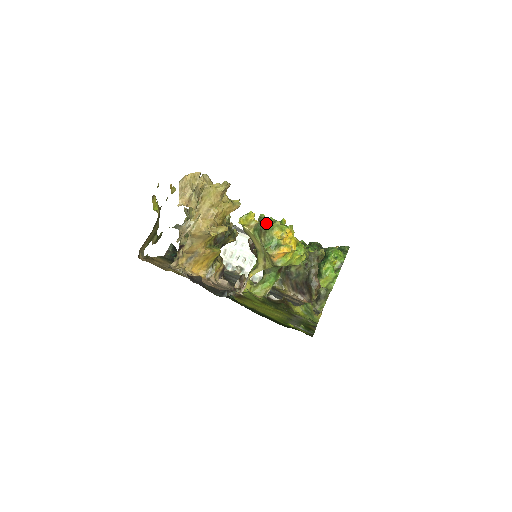
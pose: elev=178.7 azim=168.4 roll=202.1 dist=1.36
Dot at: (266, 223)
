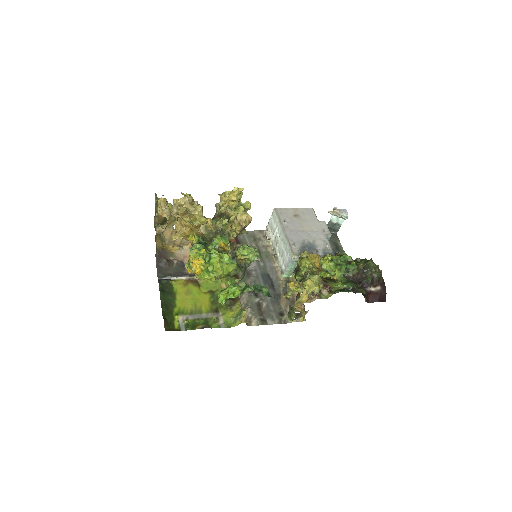
Dot at: (191, 247)
